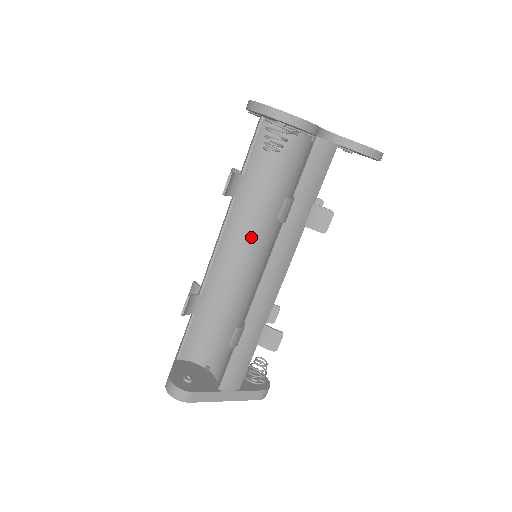
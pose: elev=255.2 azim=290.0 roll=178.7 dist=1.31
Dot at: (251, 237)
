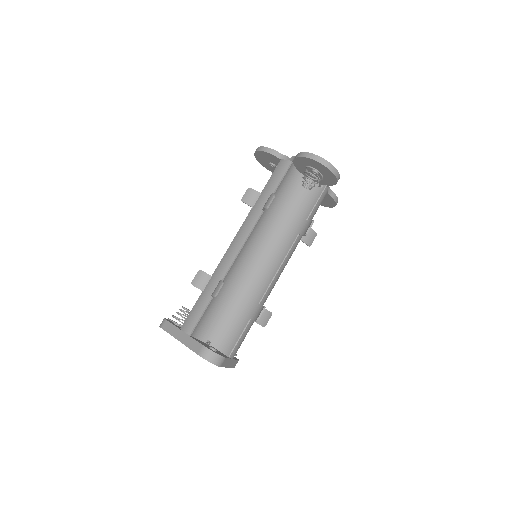
Dot at: (262, 242)
